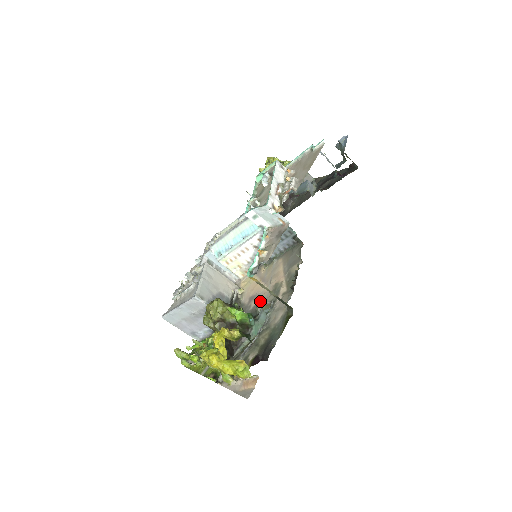
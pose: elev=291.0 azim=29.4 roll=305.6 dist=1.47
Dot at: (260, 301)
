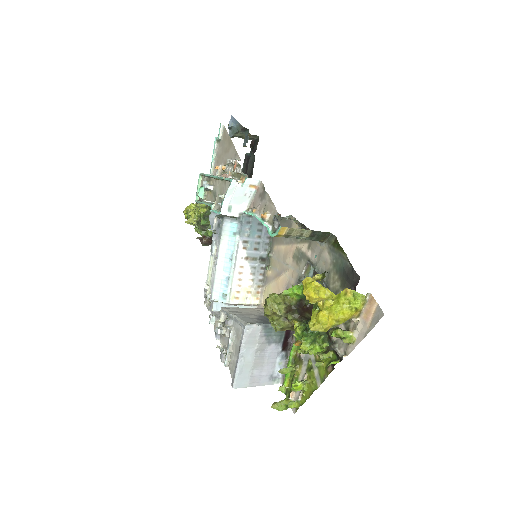
Dot at: (296, 281)
